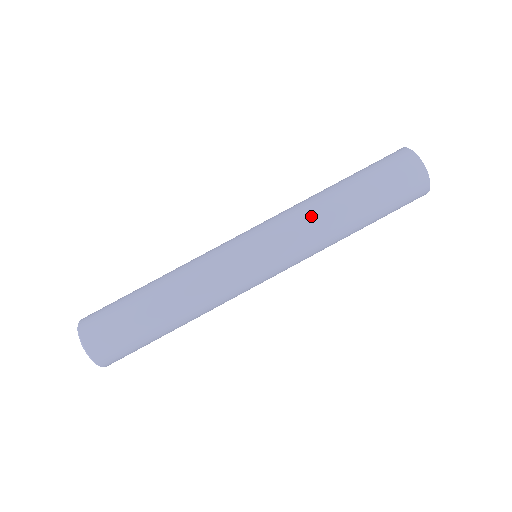
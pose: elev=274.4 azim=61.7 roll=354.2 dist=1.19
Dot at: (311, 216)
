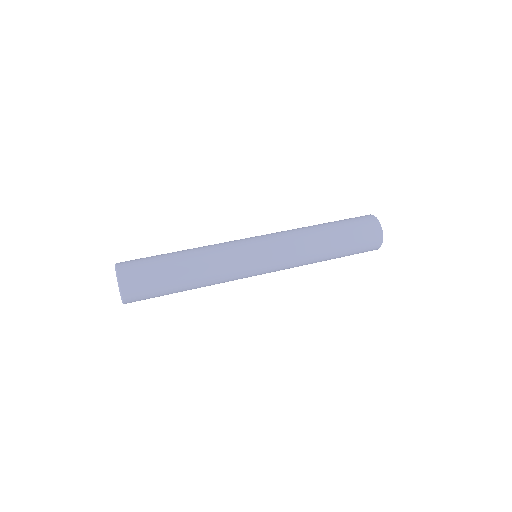
Dot at: occluded
